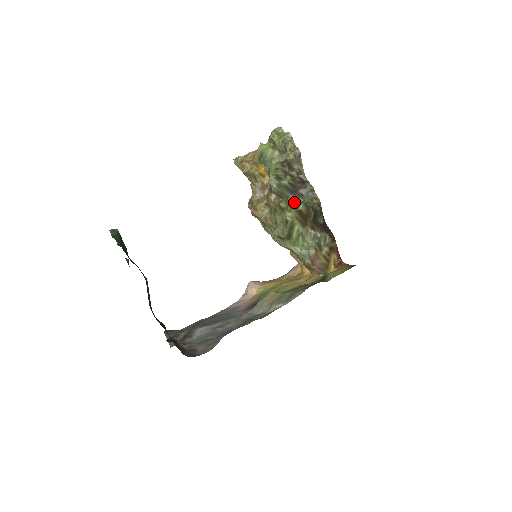
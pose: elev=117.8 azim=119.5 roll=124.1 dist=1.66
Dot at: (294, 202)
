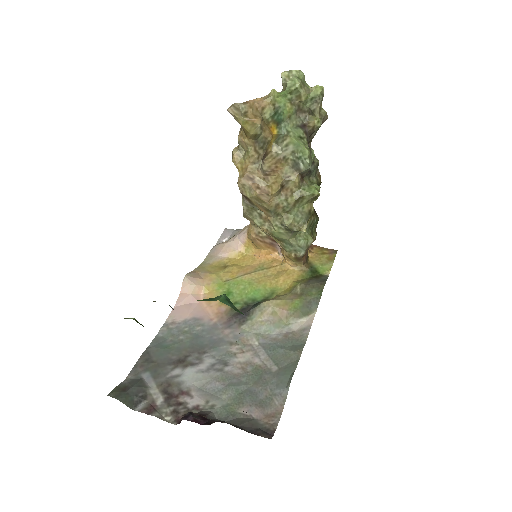
Dot at: occluded
